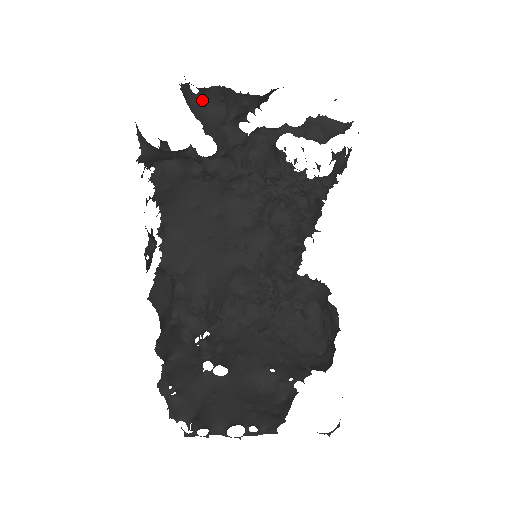
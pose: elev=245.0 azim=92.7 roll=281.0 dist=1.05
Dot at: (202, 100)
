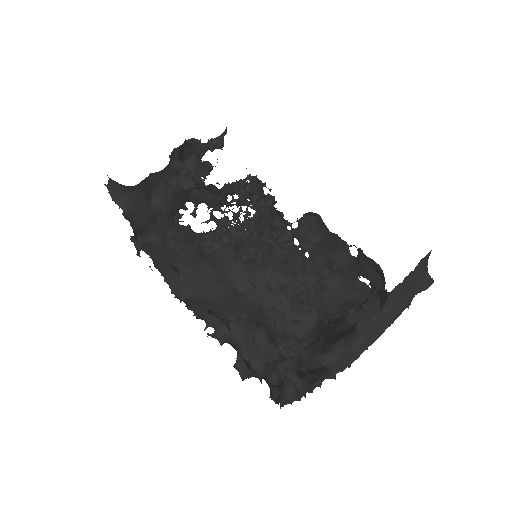
Dot at: occluded
